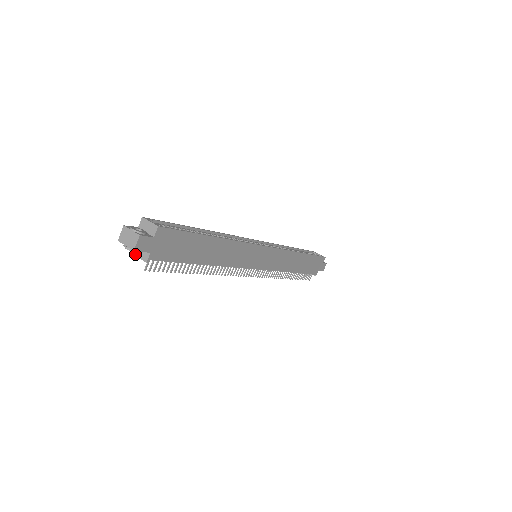
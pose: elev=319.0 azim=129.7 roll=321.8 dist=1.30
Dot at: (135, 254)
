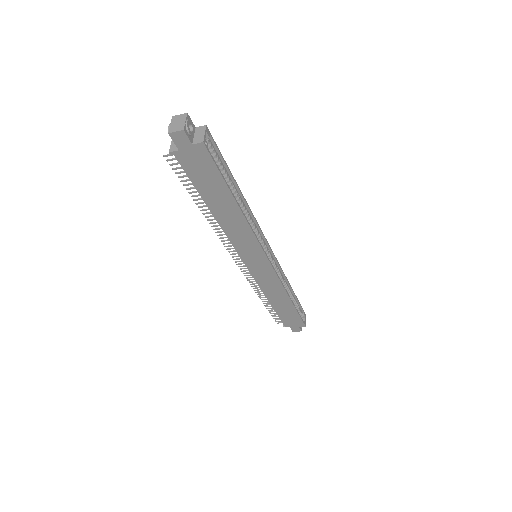
Dot at: occluded
